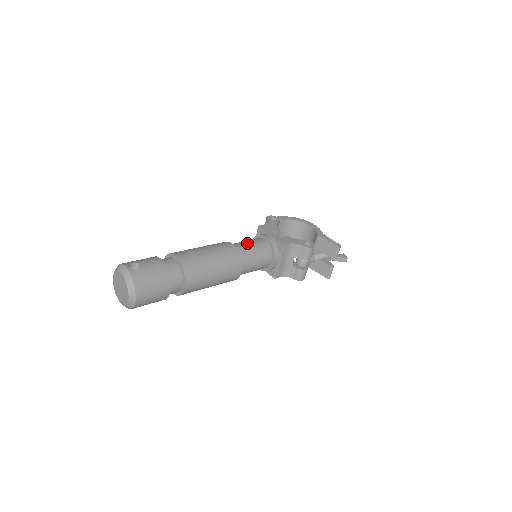
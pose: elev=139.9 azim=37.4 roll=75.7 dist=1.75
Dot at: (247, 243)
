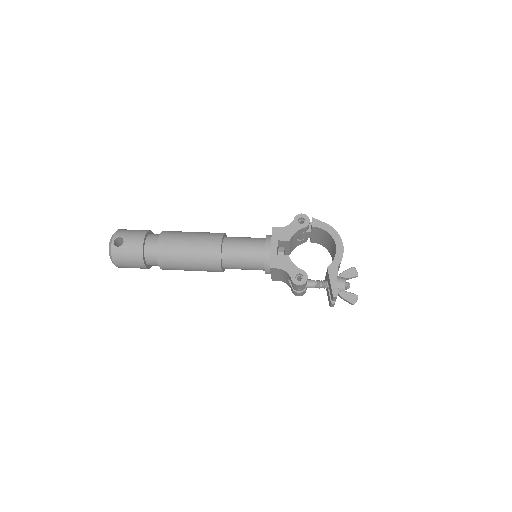
Dot at: (241, 246)
